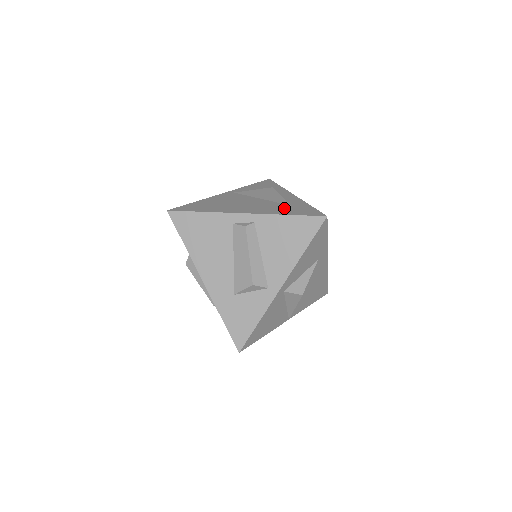
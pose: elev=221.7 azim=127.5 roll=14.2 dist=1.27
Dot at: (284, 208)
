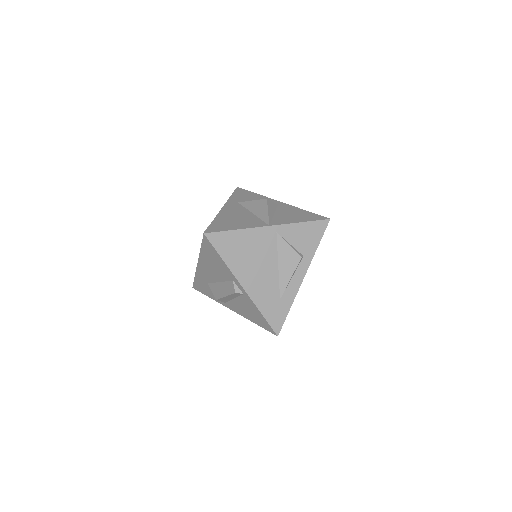
Dot at: (271, 300)
